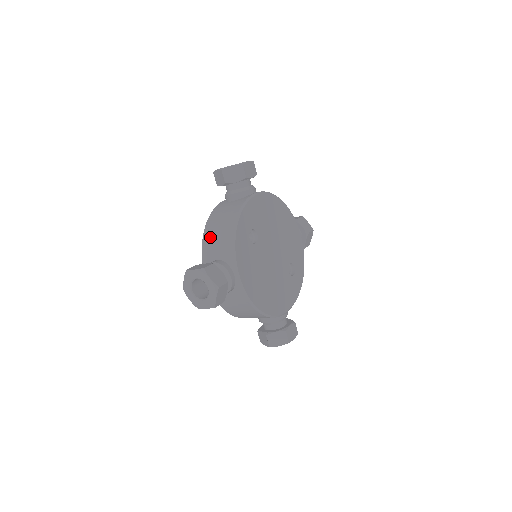
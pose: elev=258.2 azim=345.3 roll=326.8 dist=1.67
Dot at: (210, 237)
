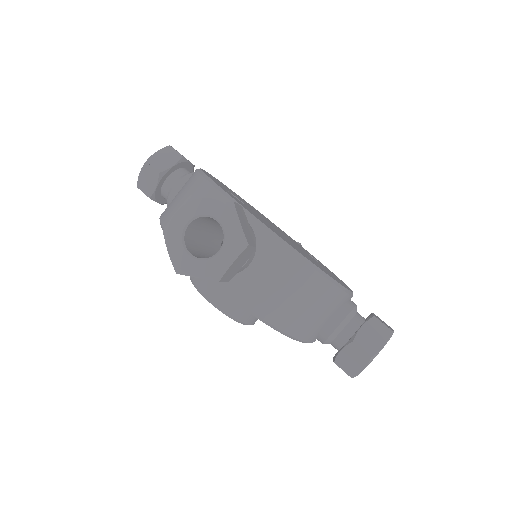
Dot at: occluded
